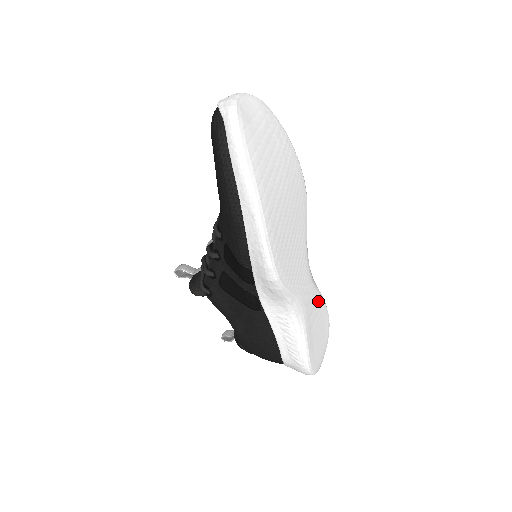
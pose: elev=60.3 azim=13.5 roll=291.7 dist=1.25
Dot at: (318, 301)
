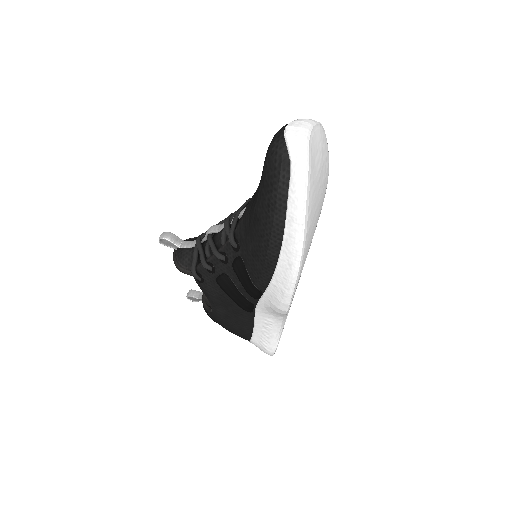
Dot at: occluded
